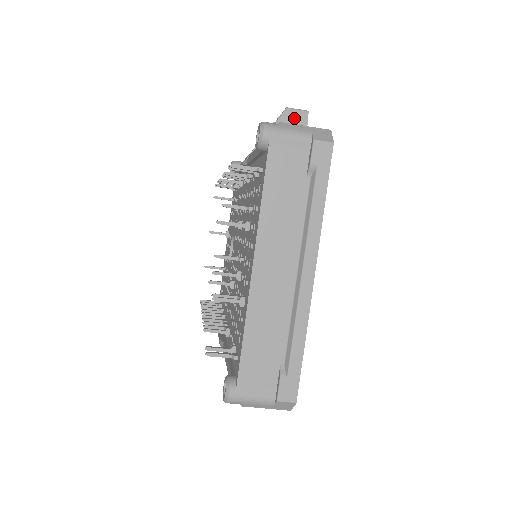
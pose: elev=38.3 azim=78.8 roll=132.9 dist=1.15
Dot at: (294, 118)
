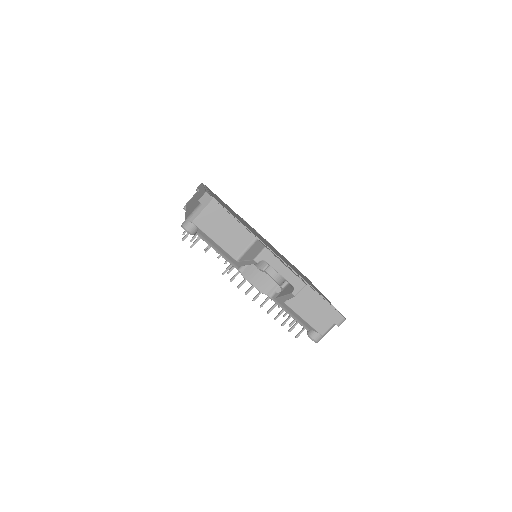
Dot at: occluded
